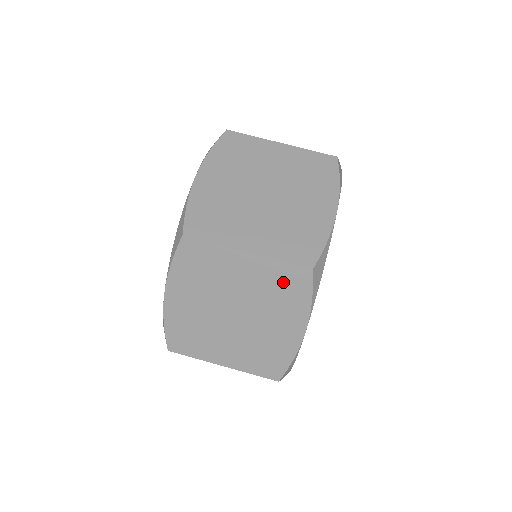
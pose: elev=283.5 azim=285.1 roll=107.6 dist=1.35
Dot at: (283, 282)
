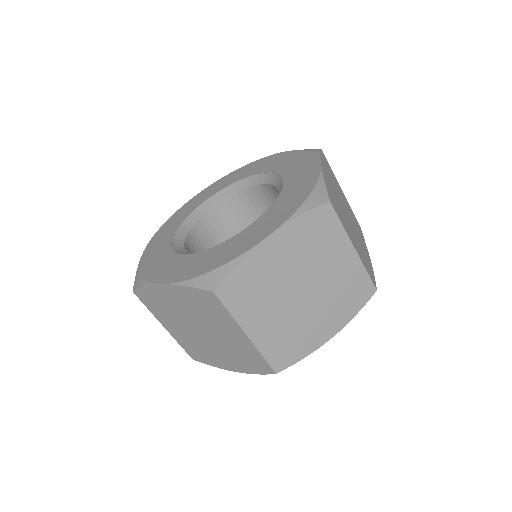
Dot at: occluded
